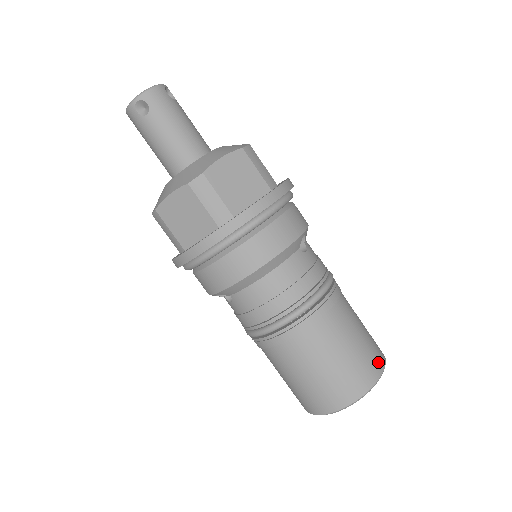
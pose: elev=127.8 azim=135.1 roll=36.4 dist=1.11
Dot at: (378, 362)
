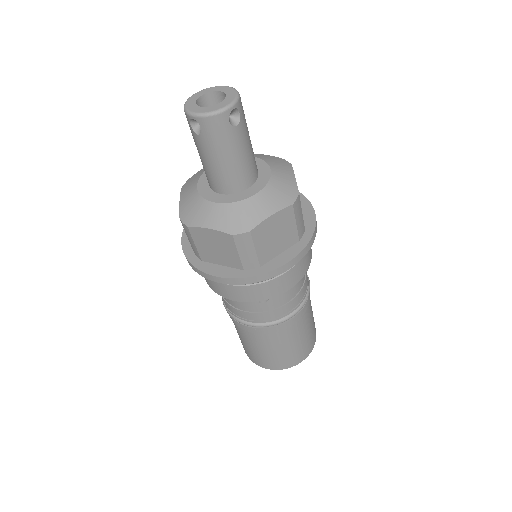
Dot at: occluded
